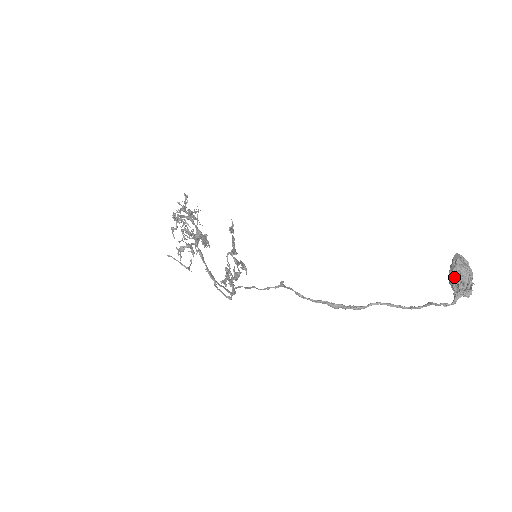
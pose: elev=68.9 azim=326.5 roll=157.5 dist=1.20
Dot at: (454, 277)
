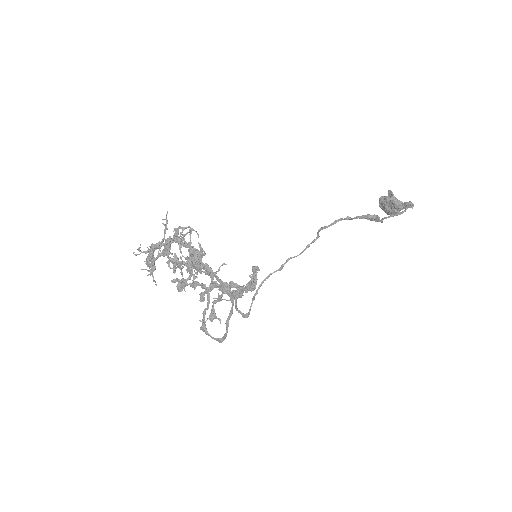
Dot at: (396, 200)
